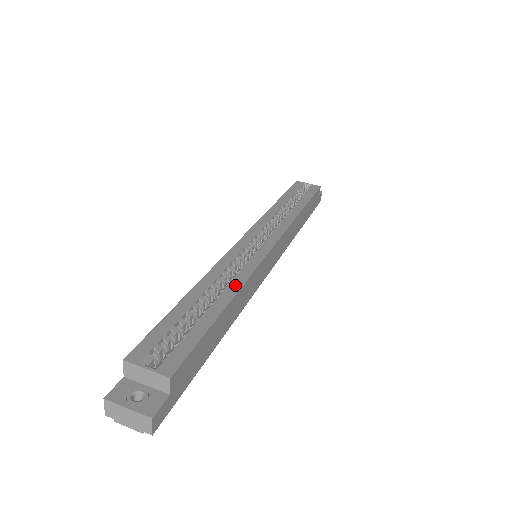
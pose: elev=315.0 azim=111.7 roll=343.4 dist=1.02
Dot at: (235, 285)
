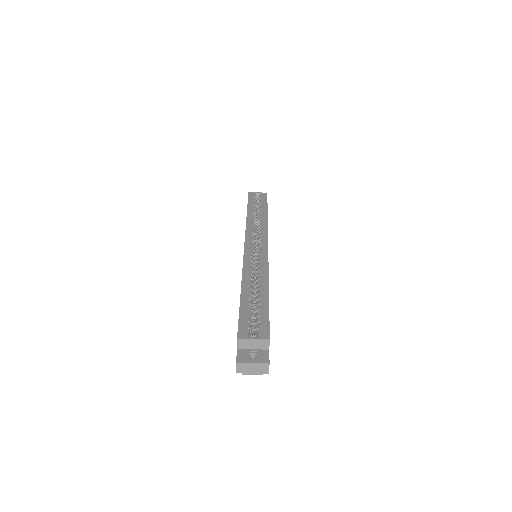
Dot at: (264, 278)
